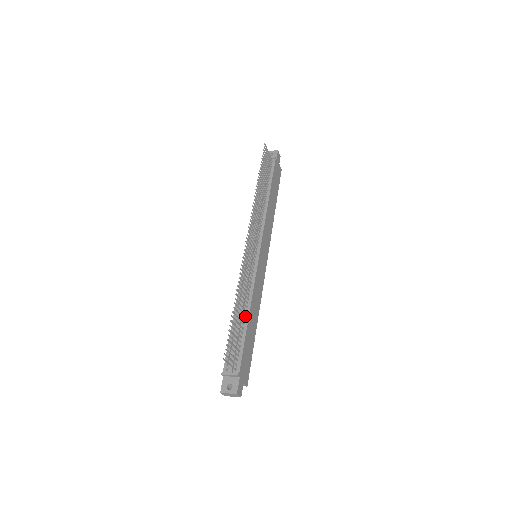
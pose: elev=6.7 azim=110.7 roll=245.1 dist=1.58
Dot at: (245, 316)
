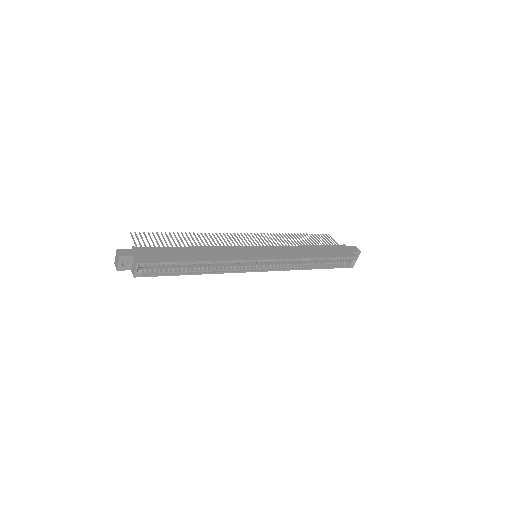
Dot at: occluded
